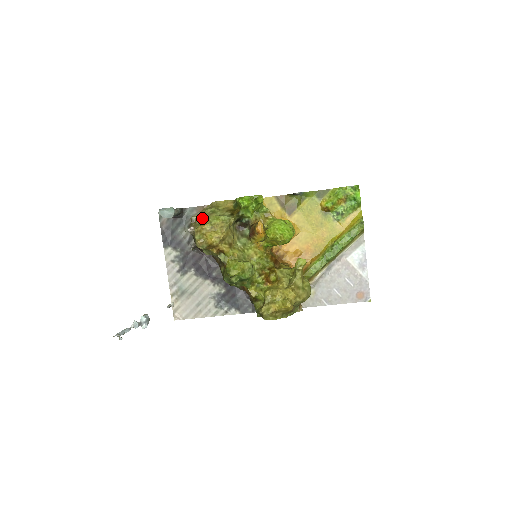
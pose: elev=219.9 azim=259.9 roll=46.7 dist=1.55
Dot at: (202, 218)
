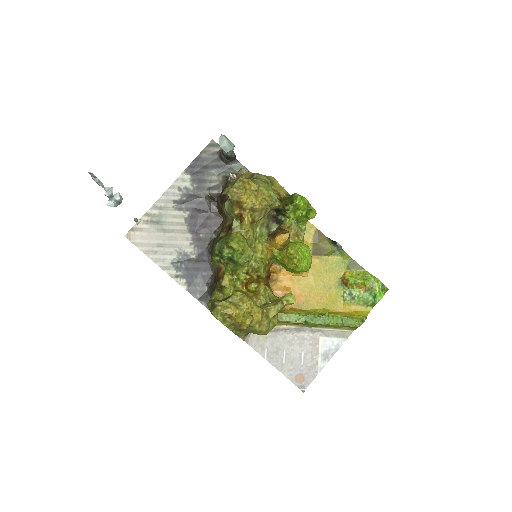
Dot at: (252, 177)
